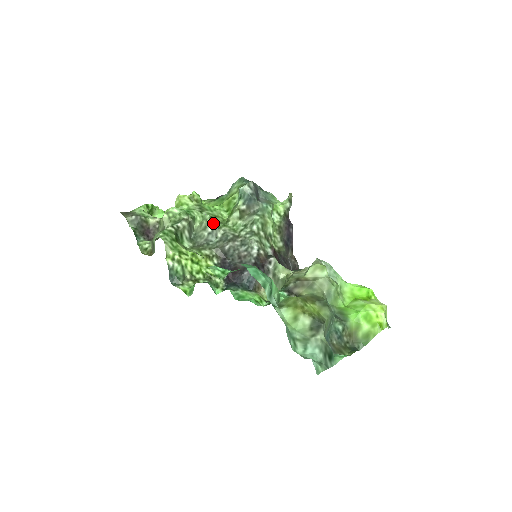
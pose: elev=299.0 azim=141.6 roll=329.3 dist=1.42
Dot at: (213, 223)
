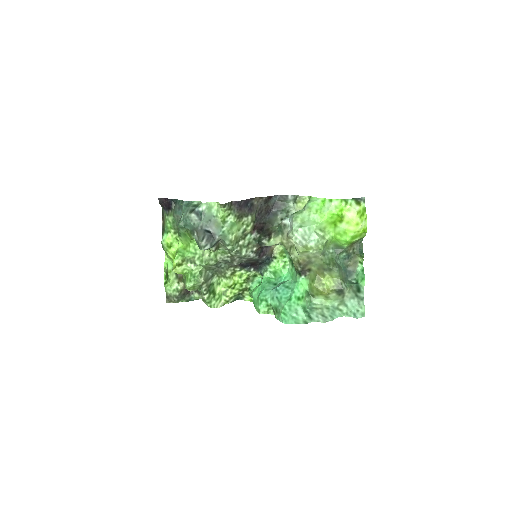
Dot at: (211, 264)
